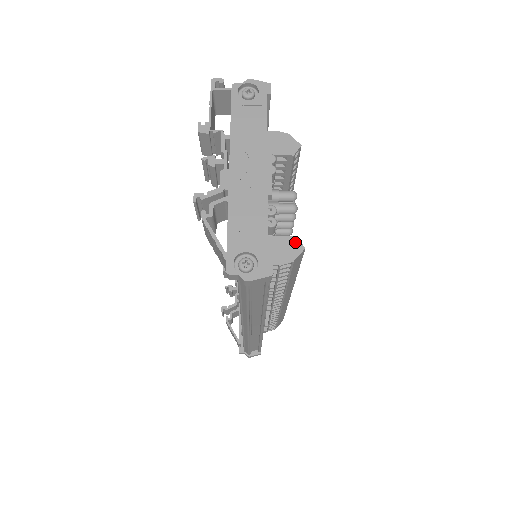
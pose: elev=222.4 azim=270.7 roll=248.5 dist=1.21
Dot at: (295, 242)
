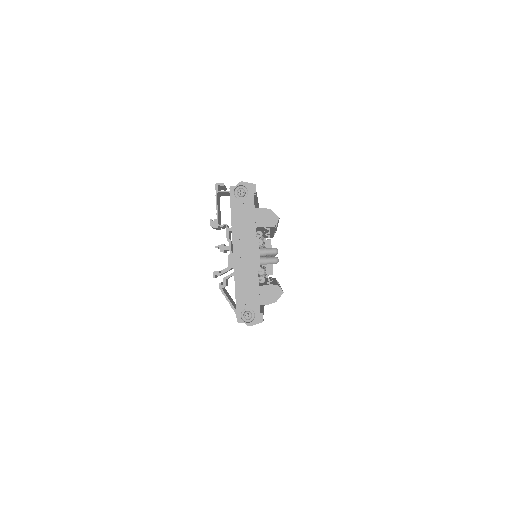
Dot at: (277, 289)
